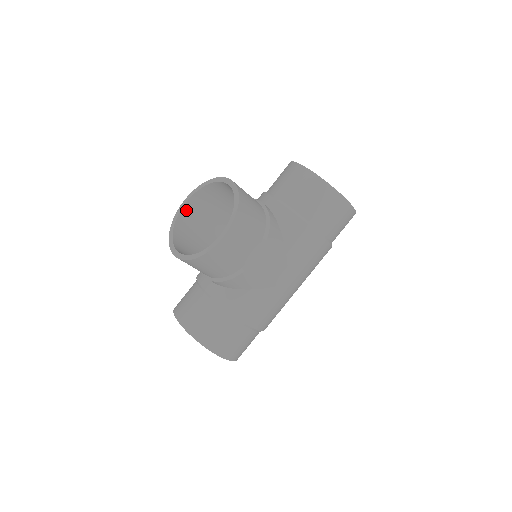
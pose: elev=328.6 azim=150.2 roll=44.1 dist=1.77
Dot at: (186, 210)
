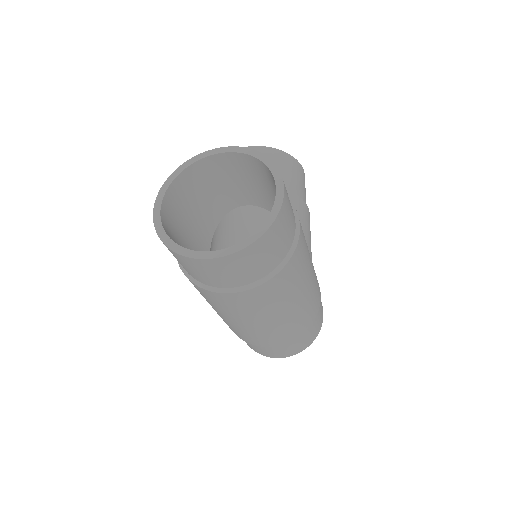
Dot at: occluded
